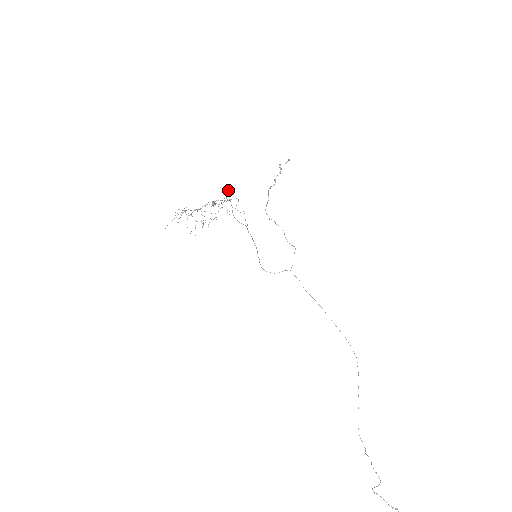
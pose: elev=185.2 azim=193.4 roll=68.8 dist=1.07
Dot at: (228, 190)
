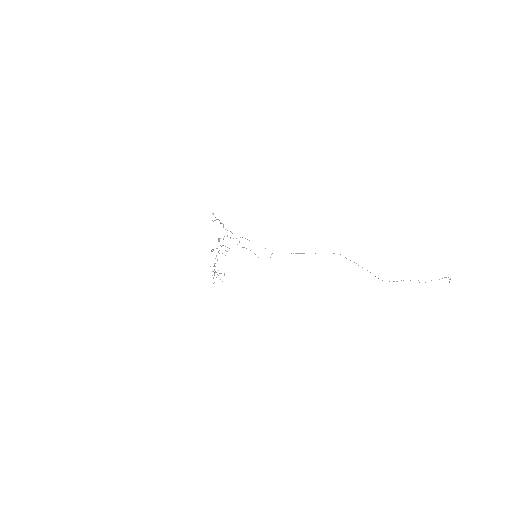
Dot at: occluded
